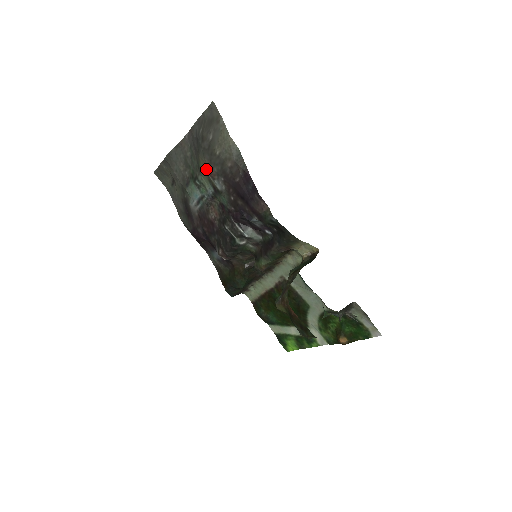
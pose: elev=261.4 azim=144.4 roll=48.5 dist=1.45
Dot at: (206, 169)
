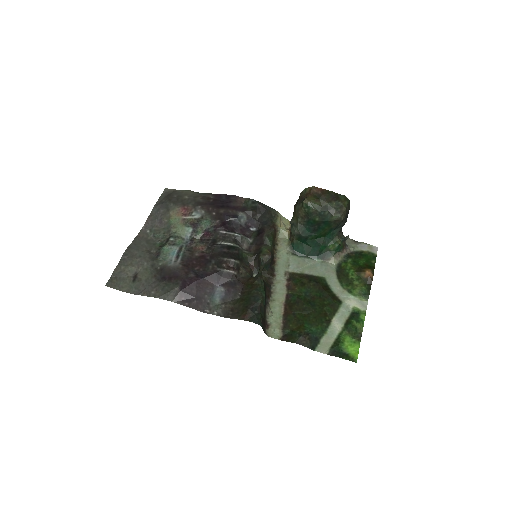
Dot at: (180, 214)
